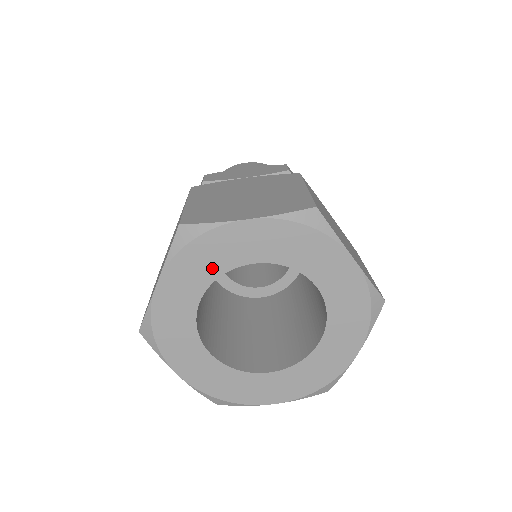
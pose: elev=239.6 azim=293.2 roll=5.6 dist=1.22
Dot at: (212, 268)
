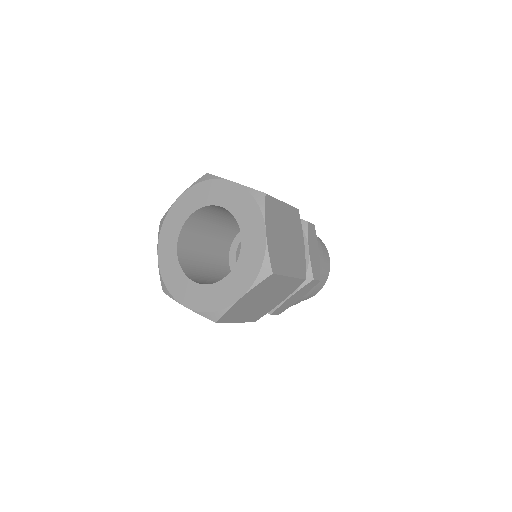
Dot at: (204, 200)
